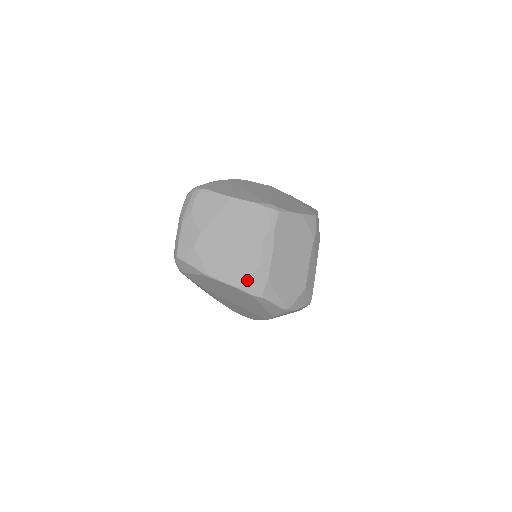
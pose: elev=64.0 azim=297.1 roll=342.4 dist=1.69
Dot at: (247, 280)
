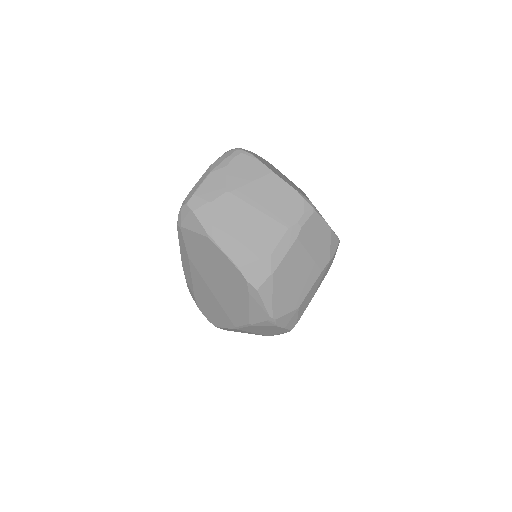
Dot at: (251, 263)
